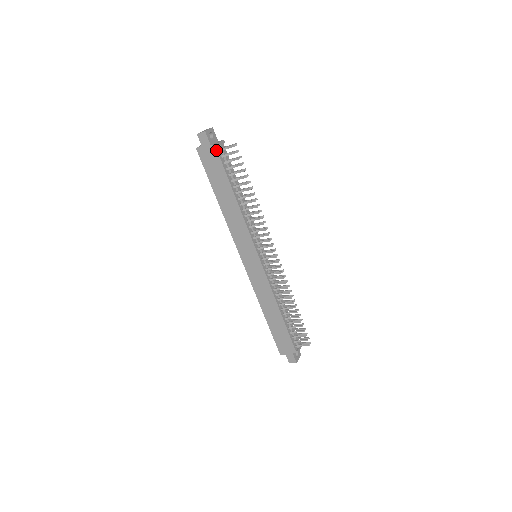
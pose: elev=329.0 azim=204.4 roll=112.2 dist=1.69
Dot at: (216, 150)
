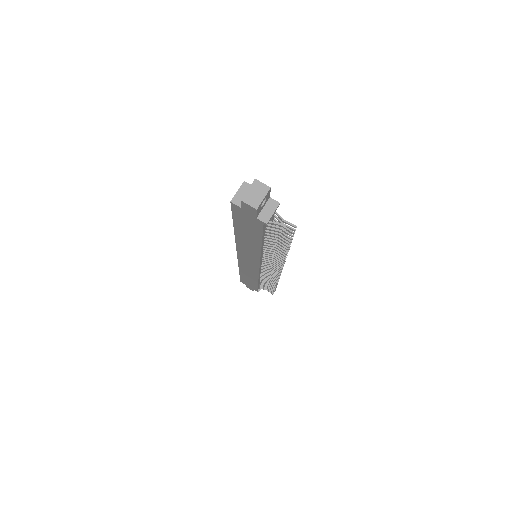
Dot at: (262, 224)
